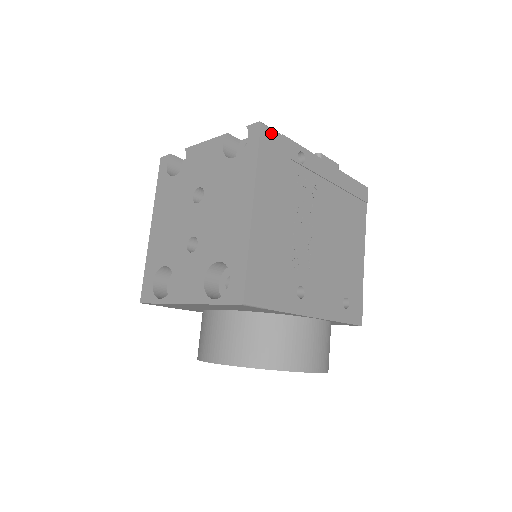
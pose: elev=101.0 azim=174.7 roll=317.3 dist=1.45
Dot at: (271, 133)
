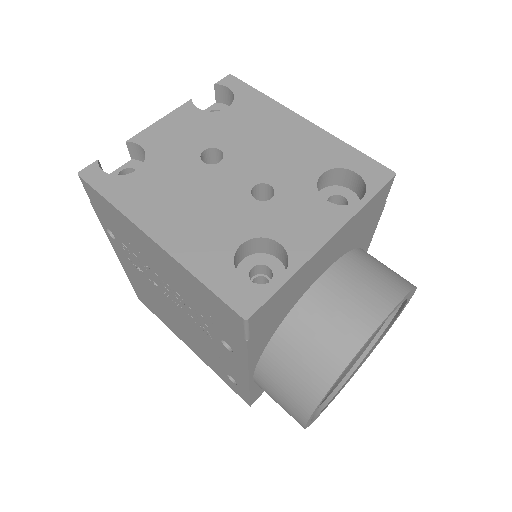
Dot at: occluded
